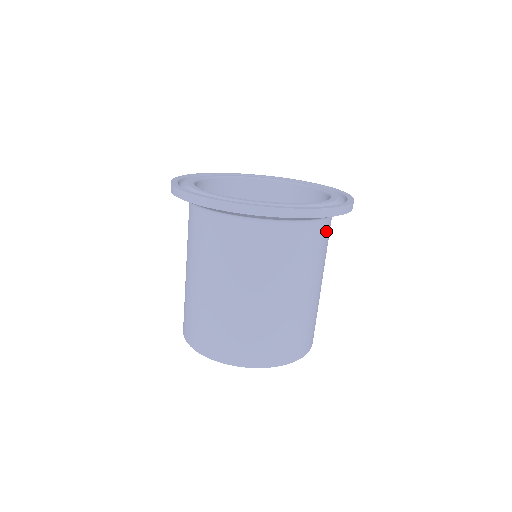
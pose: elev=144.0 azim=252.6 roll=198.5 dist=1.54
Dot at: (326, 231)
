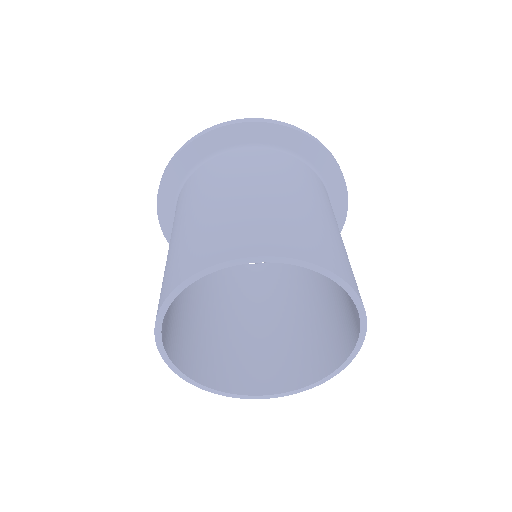
Dot at: occluded
